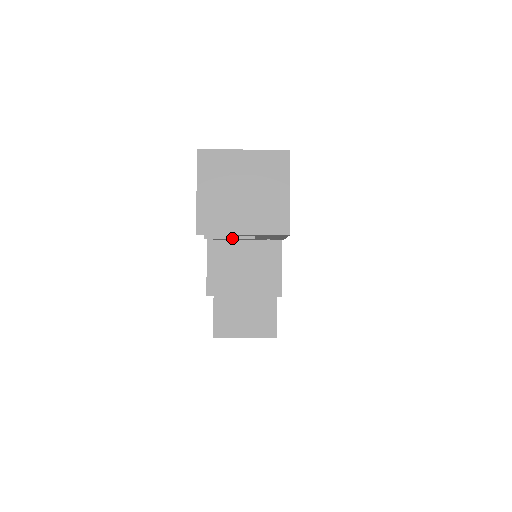
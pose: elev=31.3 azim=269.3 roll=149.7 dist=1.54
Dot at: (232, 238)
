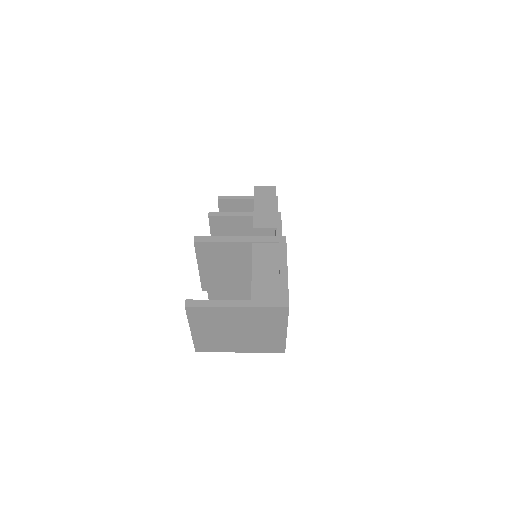
Dot at: (230, 290)
